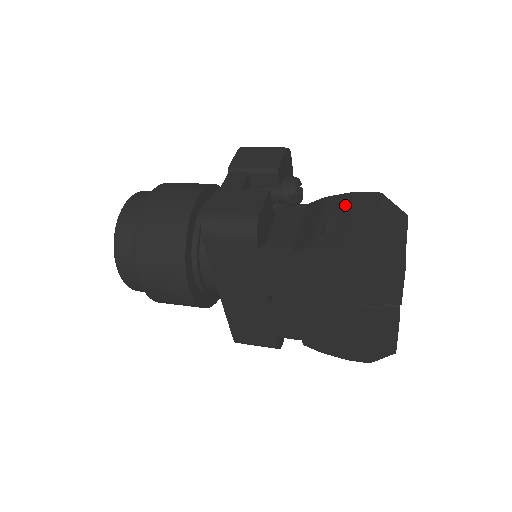
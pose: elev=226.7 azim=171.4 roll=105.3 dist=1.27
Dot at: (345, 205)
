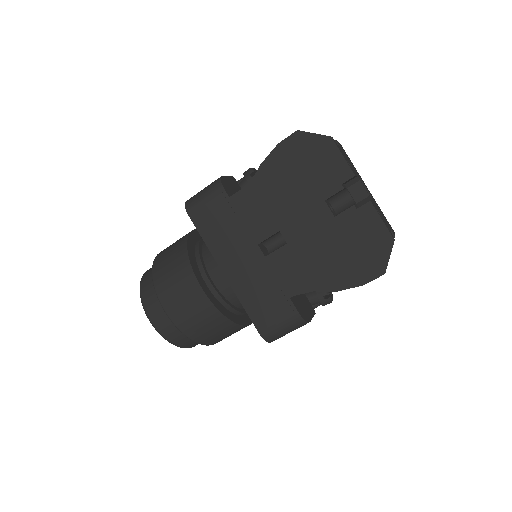
Dot at: occluded
